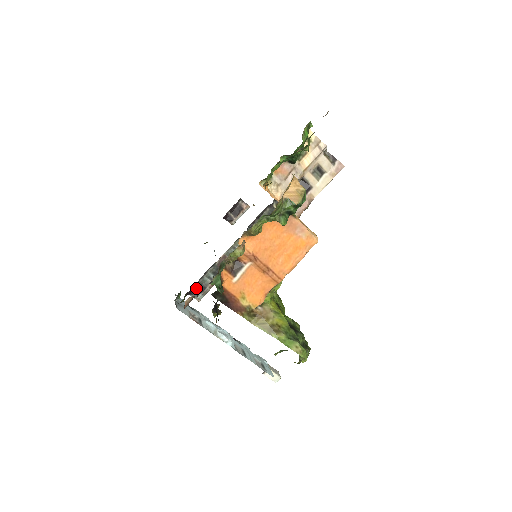
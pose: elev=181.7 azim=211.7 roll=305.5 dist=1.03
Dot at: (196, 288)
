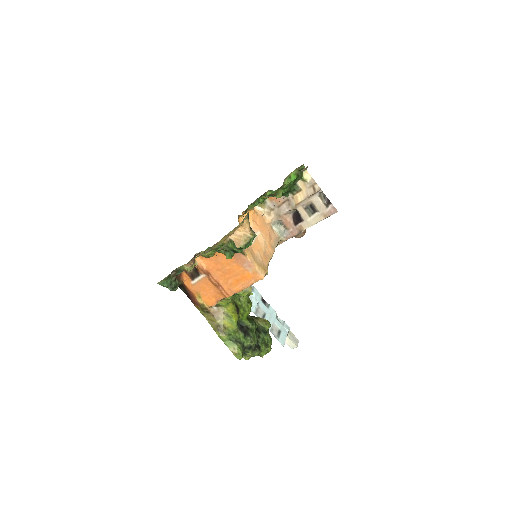
Dot at: occluded
